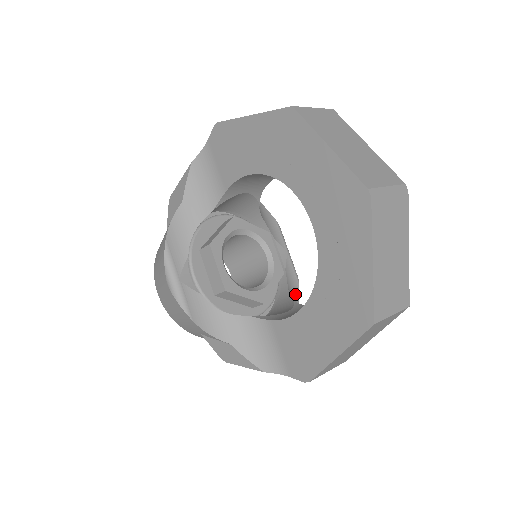
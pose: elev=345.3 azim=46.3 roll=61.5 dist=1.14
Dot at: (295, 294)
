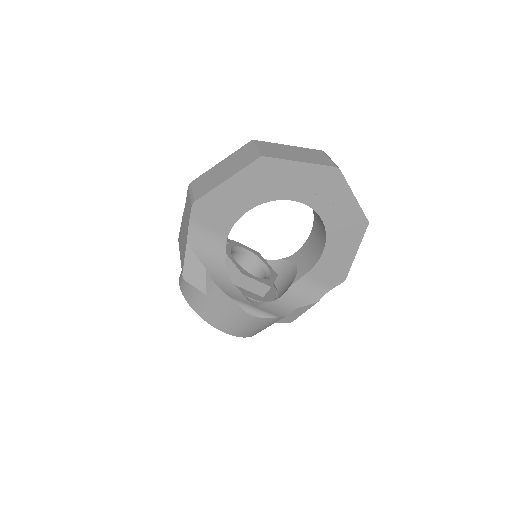
Dot at: occluded
